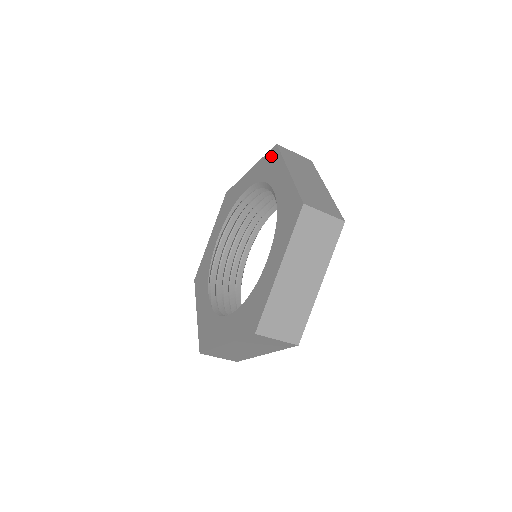
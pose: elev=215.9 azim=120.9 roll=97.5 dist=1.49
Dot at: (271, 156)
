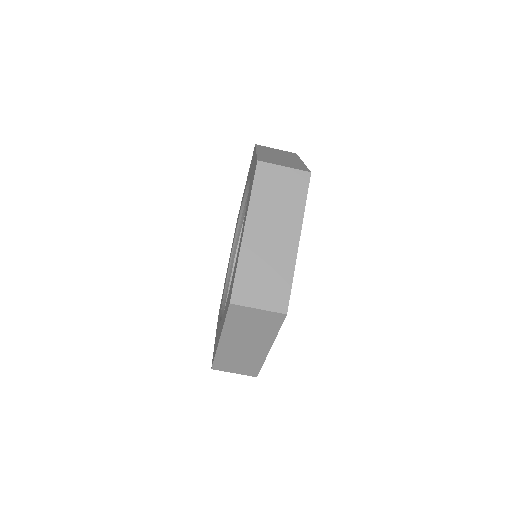
Dot at: (252, 157)
